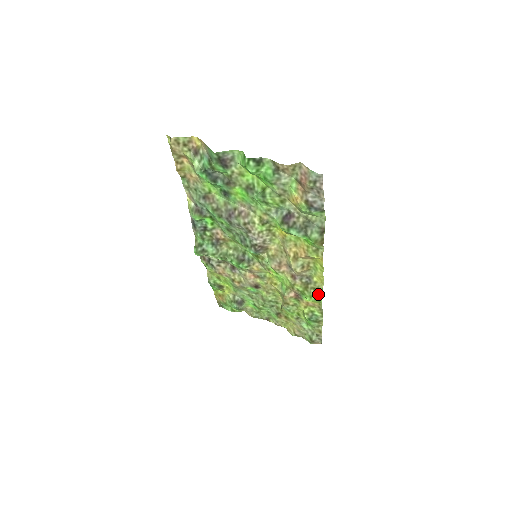
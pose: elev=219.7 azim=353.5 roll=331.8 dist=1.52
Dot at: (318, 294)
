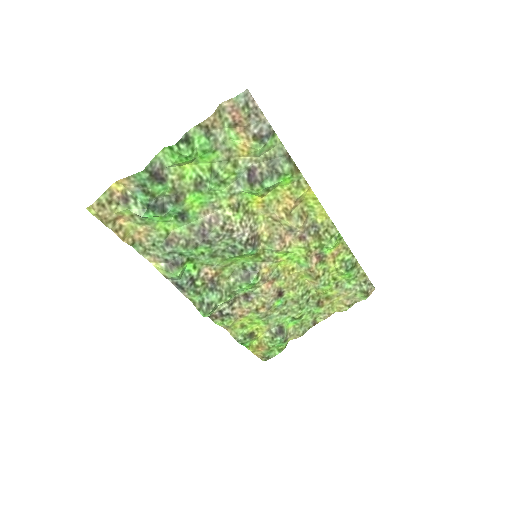
Dot at: (333, 232)
